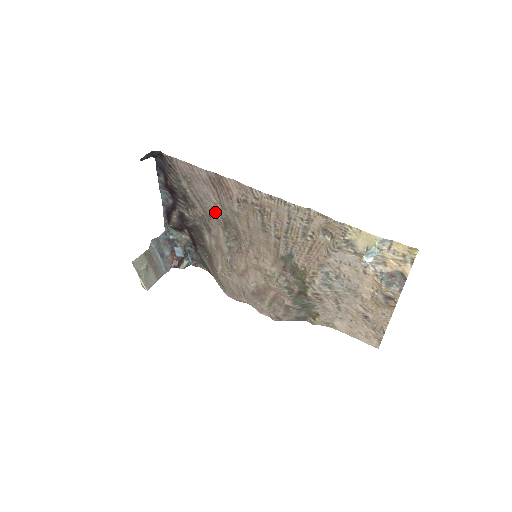
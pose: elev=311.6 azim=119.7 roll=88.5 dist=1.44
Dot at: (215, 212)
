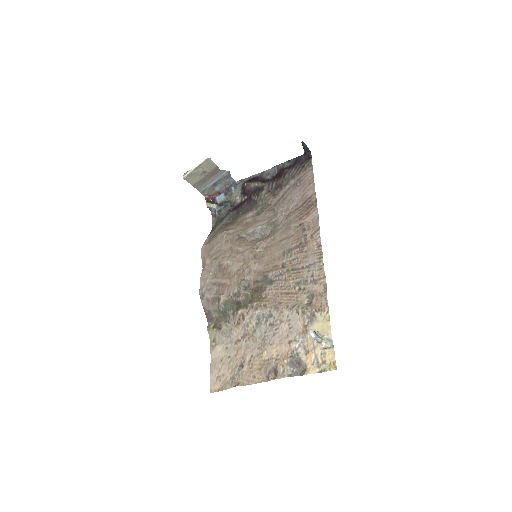
Dot at: (280, 212)
